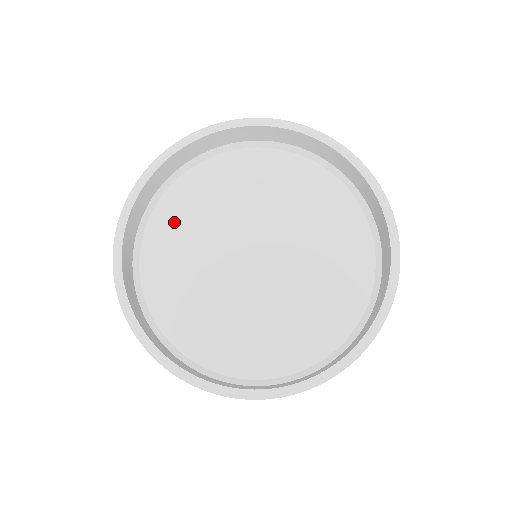
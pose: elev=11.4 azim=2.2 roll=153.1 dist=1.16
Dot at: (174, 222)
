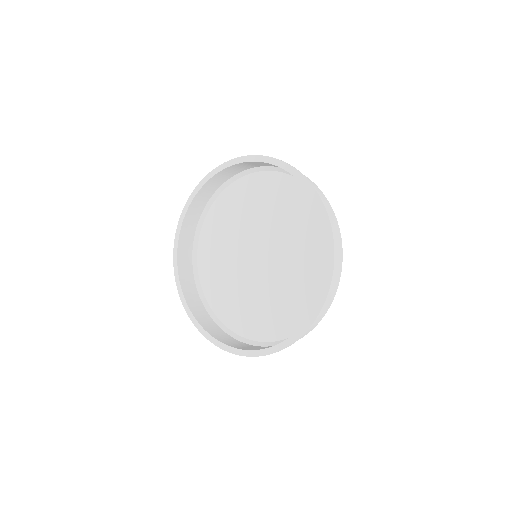
Dot at: (248, 193)
